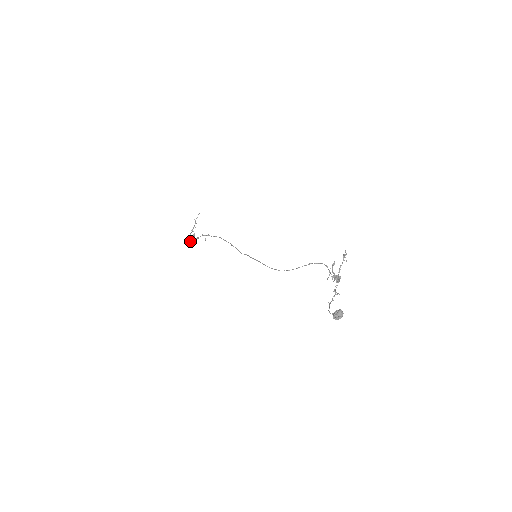
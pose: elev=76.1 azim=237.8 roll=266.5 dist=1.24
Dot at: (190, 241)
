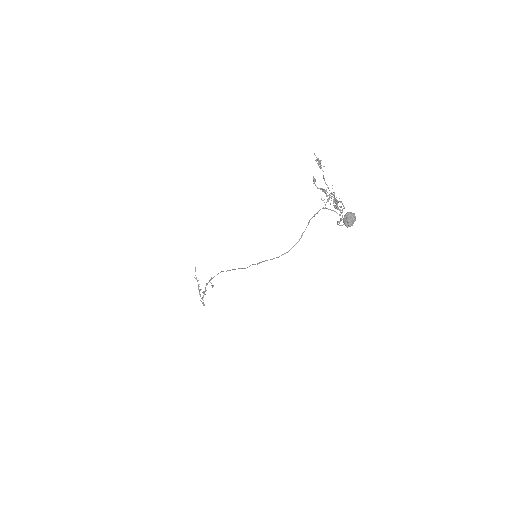
Dot at: occluded
